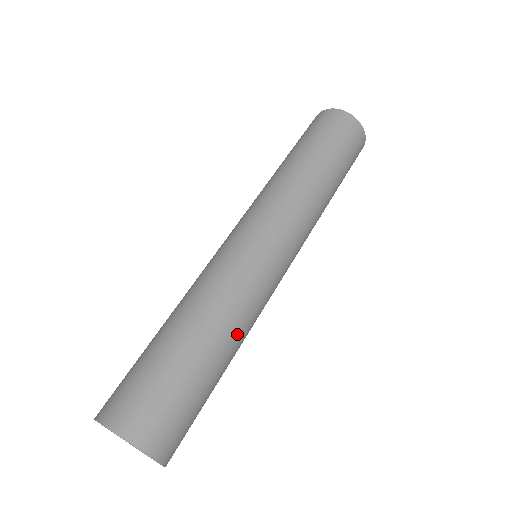
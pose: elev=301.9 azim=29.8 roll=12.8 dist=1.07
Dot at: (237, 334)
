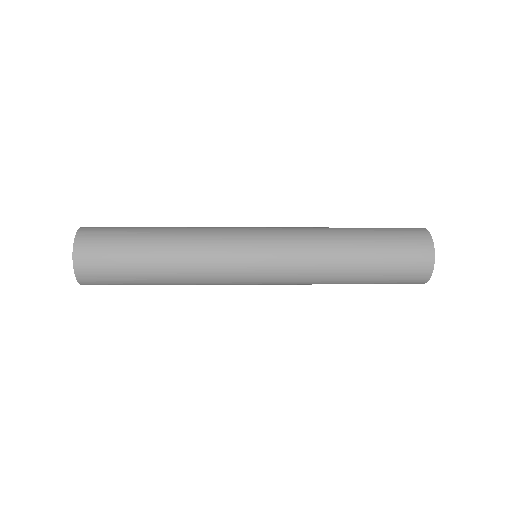
Dot at: (182, 232)
